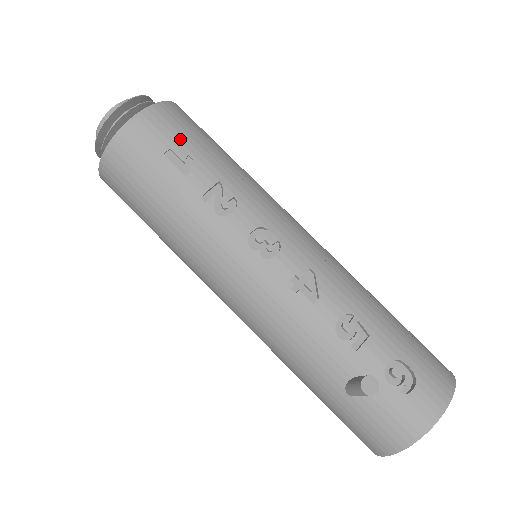
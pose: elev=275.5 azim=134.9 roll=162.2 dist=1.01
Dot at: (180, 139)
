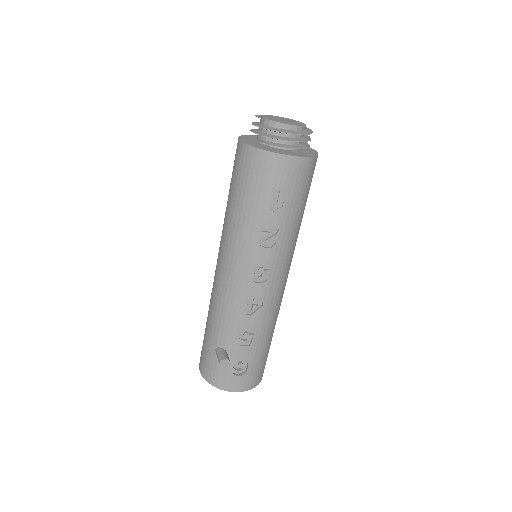
Dot at: (290, 190)
